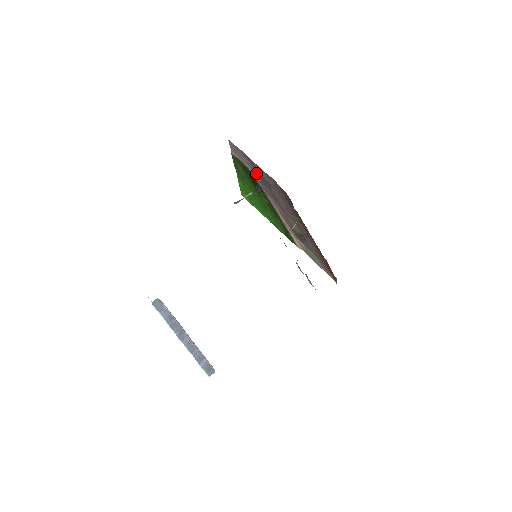
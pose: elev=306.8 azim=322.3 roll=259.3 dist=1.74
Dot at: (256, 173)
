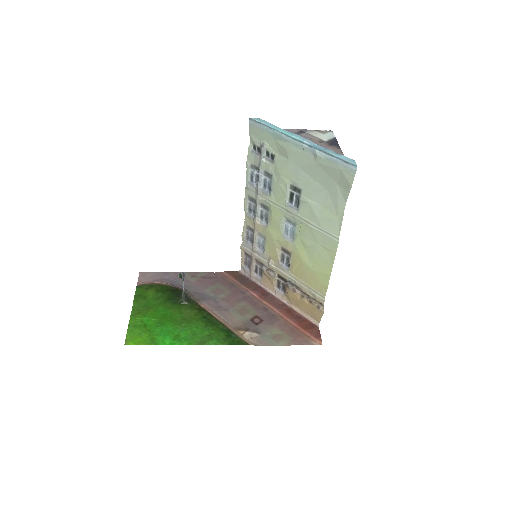
Dot at: (182, 286)
